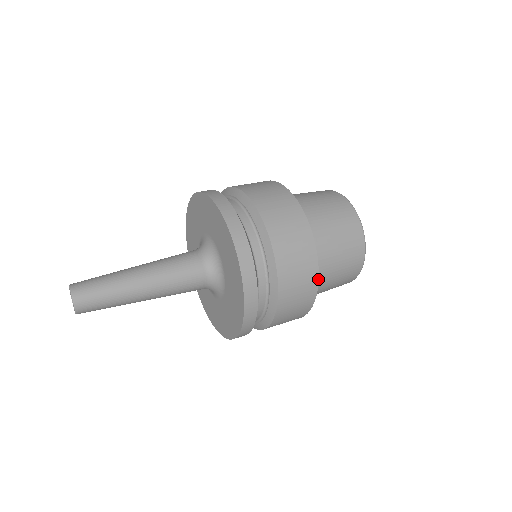
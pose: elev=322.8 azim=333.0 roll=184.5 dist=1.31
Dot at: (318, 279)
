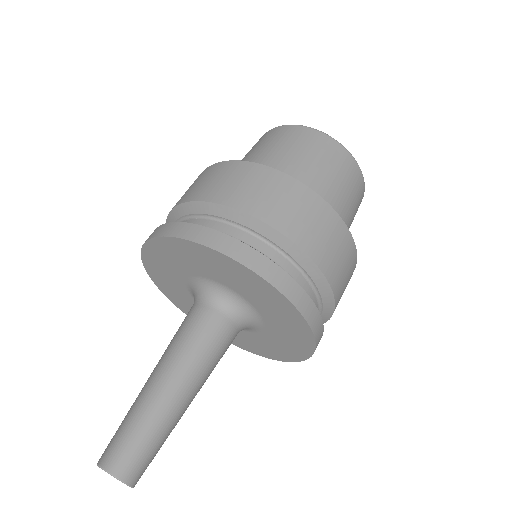
Dot at: (351, 237)
